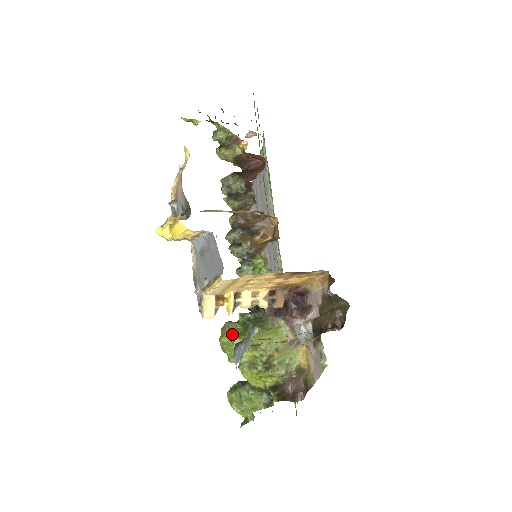
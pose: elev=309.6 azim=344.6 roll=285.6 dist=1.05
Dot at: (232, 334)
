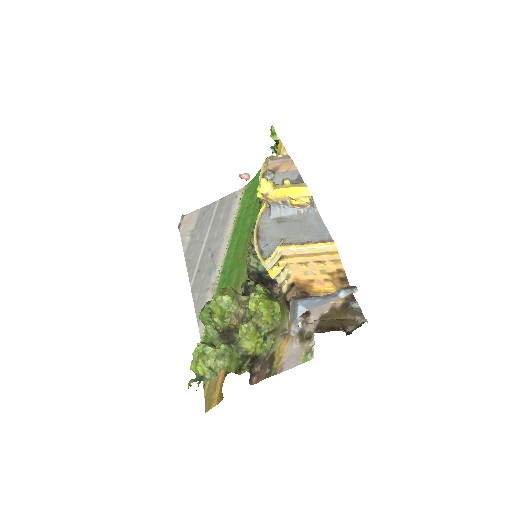
Dot at: (258, 294)
